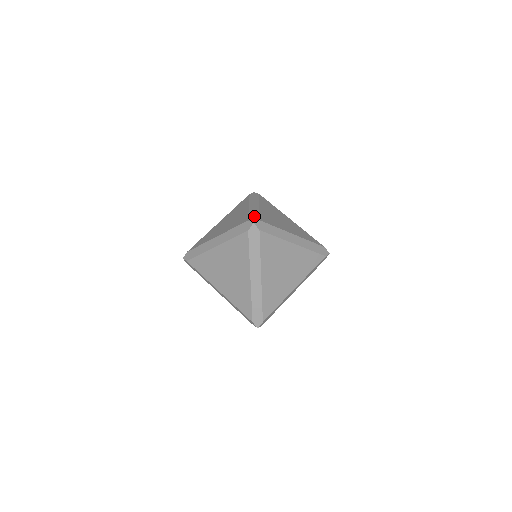
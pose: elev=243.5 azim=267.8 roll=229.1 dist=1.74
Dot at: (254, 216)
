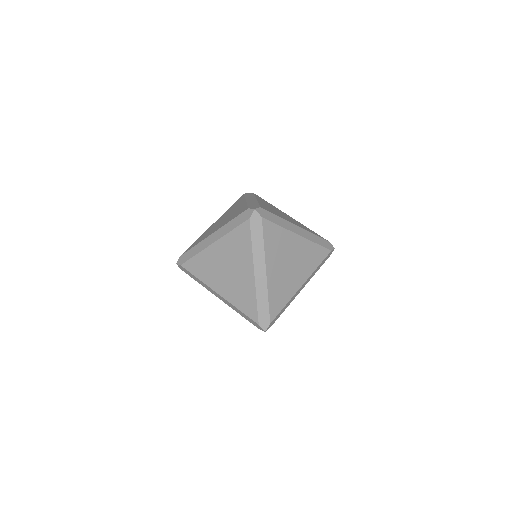
Dot at: occluded
